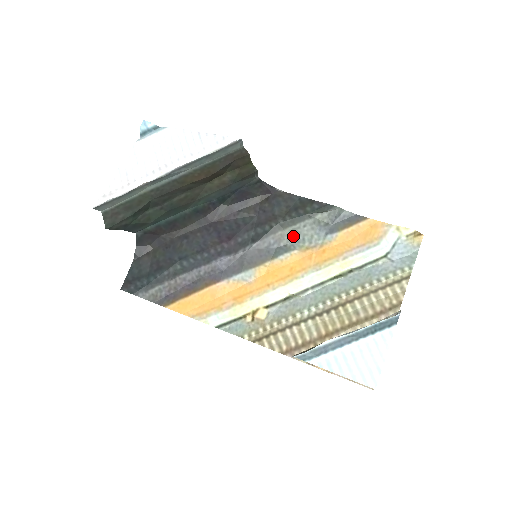
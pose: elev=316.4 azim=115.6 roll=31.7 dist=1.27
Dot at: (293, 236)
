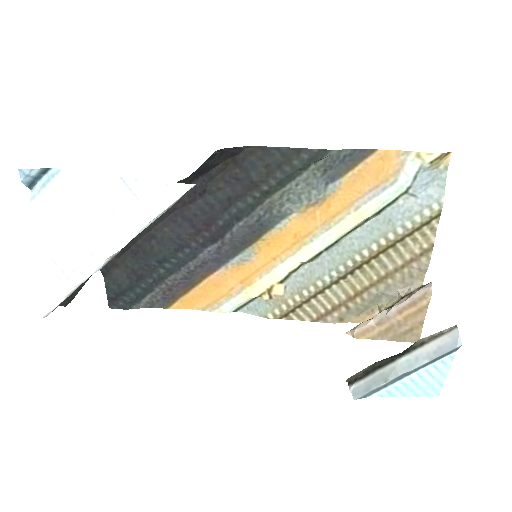
Dot at: (285, 199)
